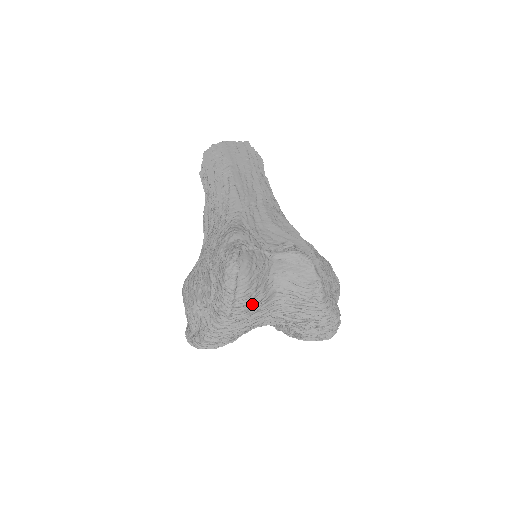
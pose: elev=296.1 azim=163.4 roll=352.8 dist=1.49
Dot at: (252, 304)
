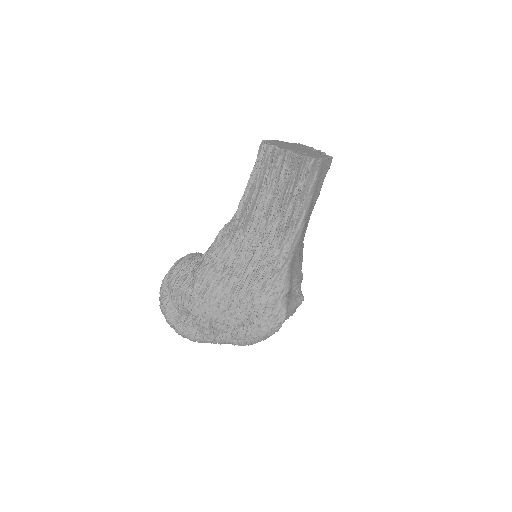
Dot at: occluded
